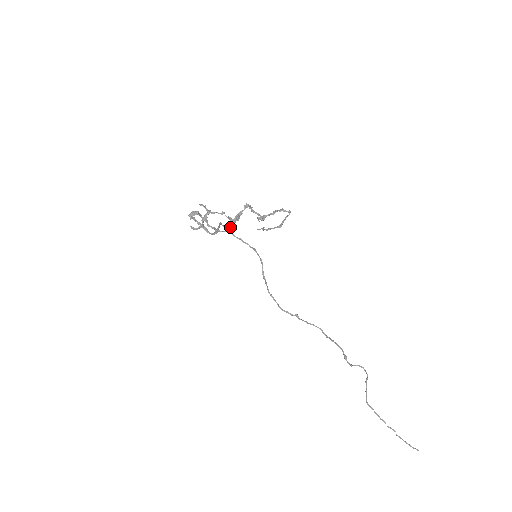
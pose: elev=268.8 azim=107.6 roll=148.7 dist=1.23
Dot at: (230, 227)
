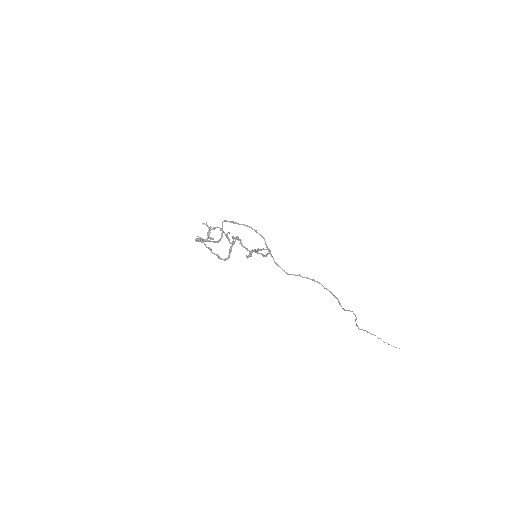
Dot at: (229, 256)
